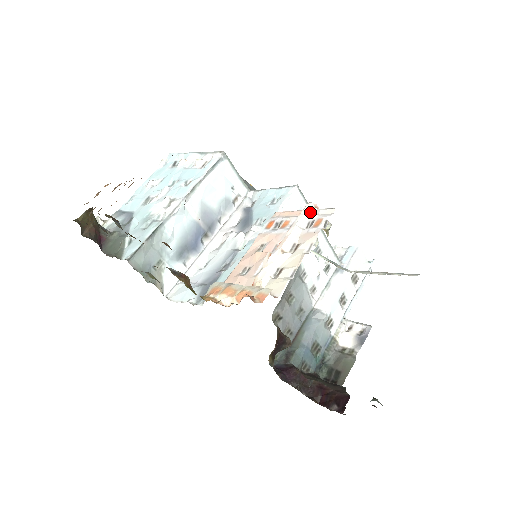
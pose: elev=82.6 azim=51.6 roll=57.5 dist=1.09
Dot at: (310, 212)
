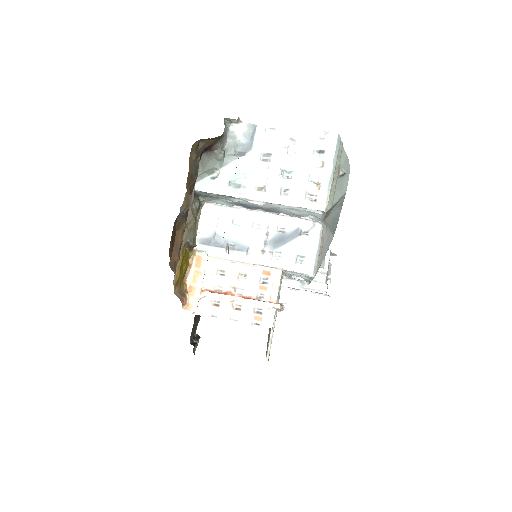
Dot at: (270, 308)
